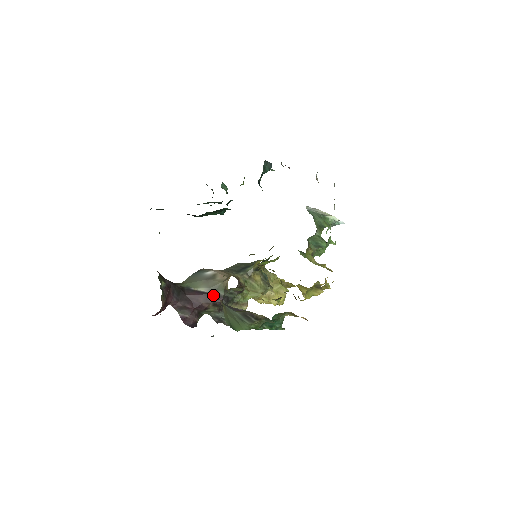
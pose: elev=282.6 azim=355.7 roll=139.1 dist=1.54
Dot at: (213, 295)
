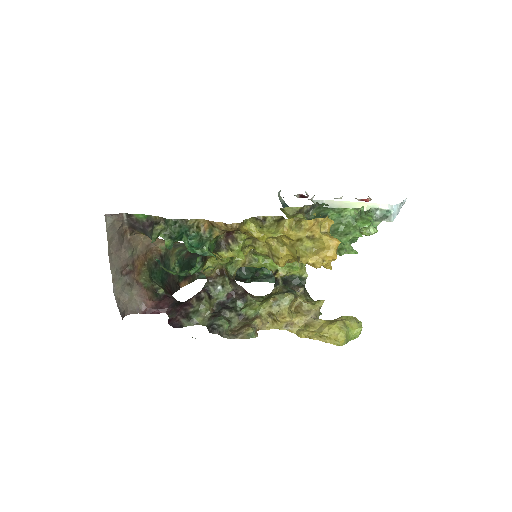
Dot at: occluded
